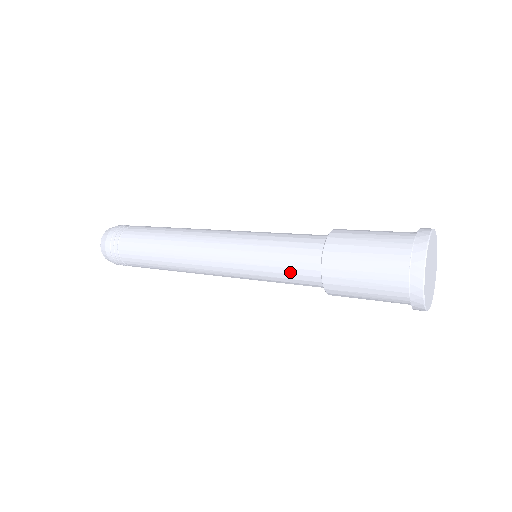
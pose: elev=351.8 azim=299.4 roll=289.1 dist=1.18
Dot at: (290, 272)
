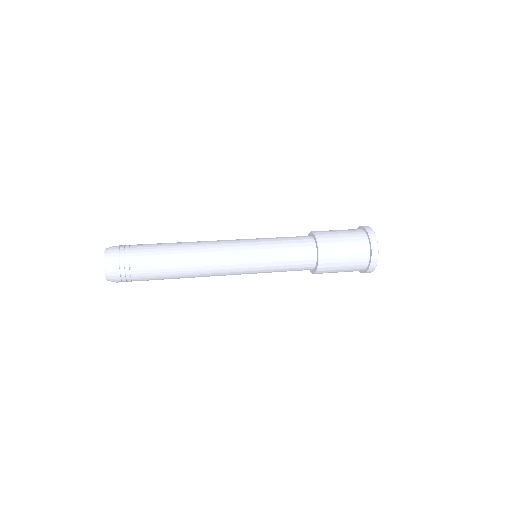
Dot at: (293, 270)
